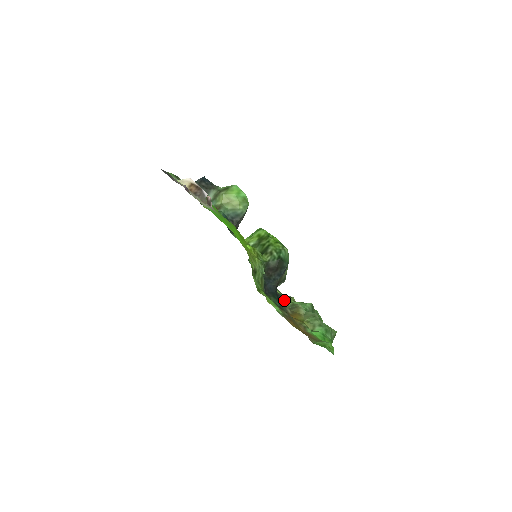
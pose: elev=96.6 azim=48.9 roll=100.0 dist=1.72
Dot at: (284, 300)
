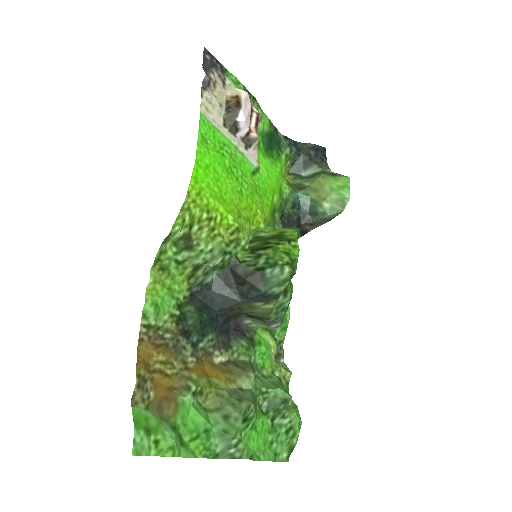
Dot at: (239, 345)
